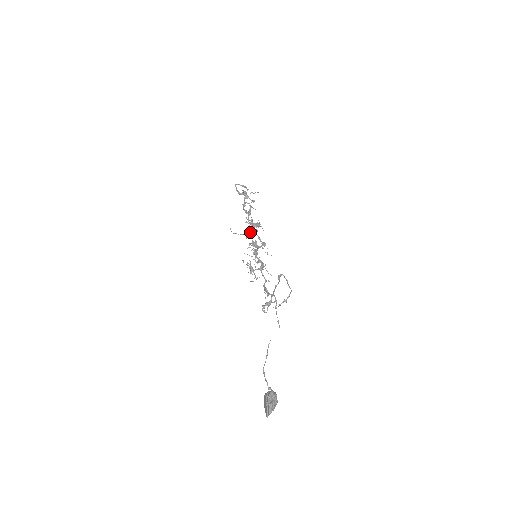
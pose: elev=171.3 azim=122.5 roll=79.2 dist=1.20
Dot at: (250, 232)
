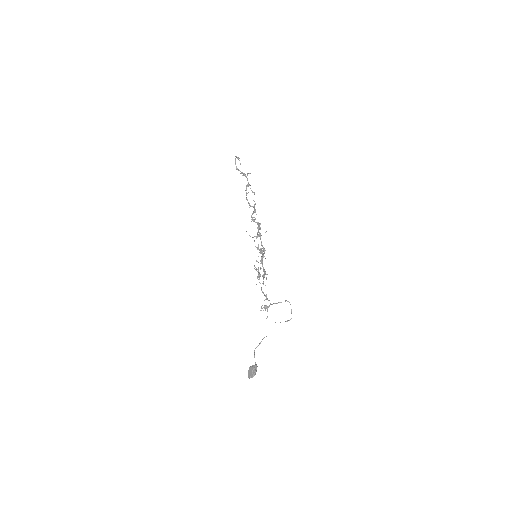
Dot at: (258, 236)
